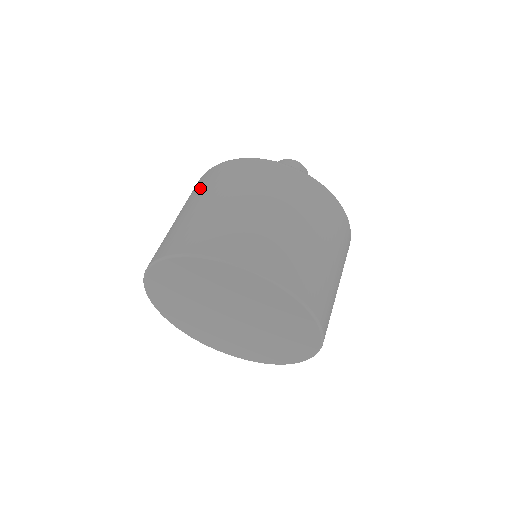
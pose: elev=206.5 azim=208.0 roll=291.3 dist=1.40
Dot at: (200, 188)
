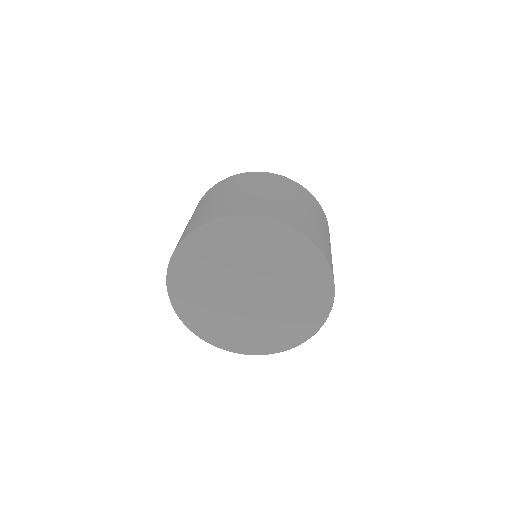
Dot at: (211, 194)
